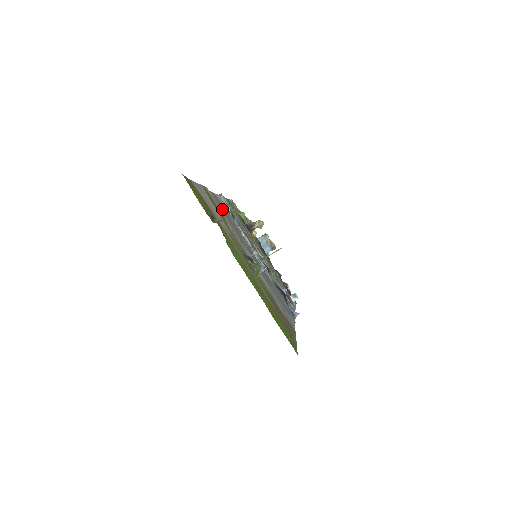
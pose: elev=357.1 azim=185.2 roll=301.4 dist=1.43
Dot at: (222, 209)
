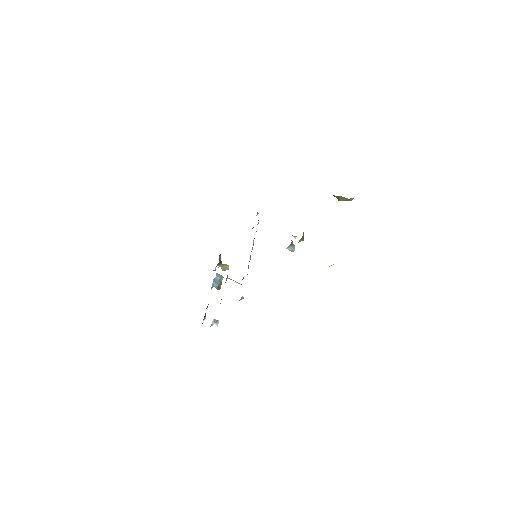
Dot at: occluded
